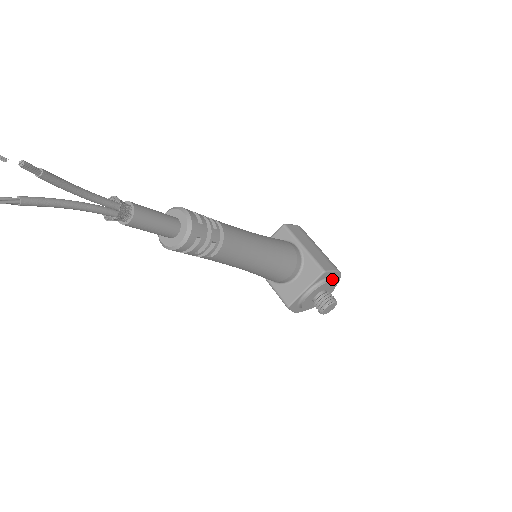
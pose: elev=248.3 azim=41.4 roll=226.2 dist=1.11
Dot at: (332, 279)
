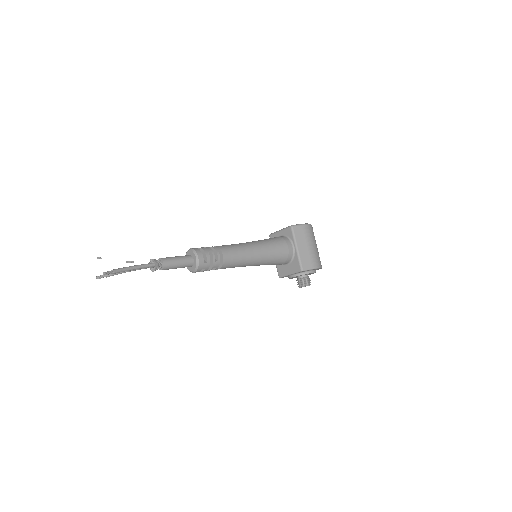
Dot at: (311, 271)
